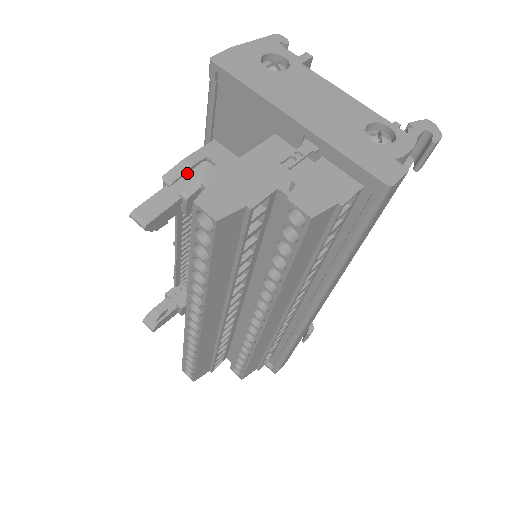
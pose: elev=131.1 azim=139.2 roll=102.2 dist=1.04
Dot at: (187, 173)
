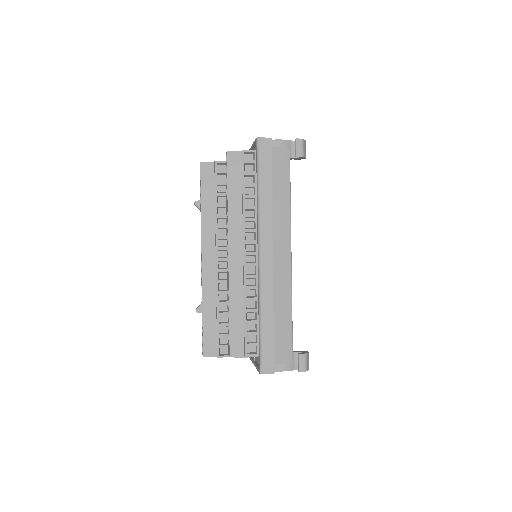
Dot at: occluded
